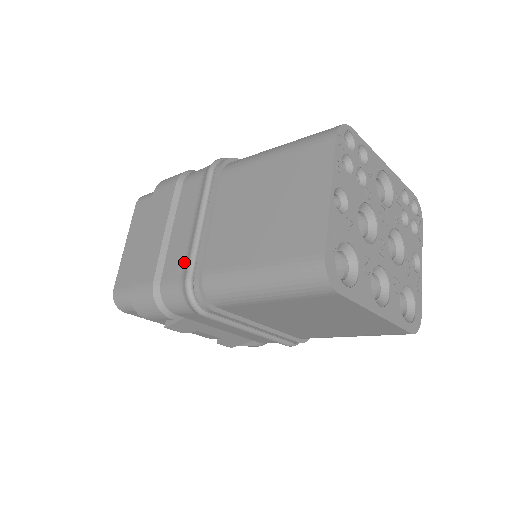
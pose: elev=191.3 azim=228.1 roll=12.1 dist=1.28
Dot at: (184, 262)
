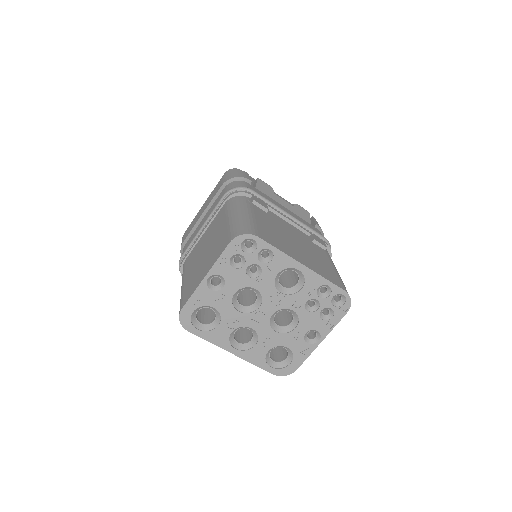
Dot at: occluded
